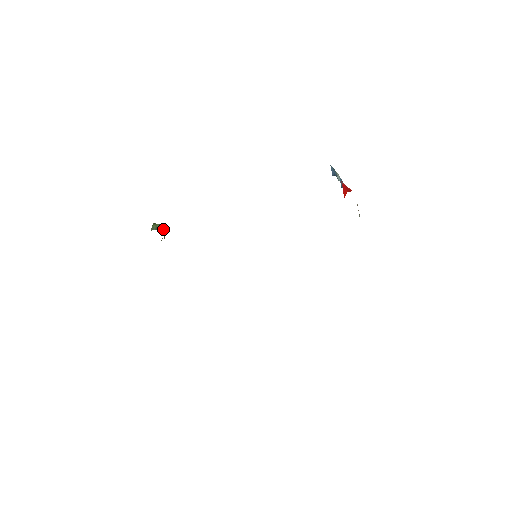
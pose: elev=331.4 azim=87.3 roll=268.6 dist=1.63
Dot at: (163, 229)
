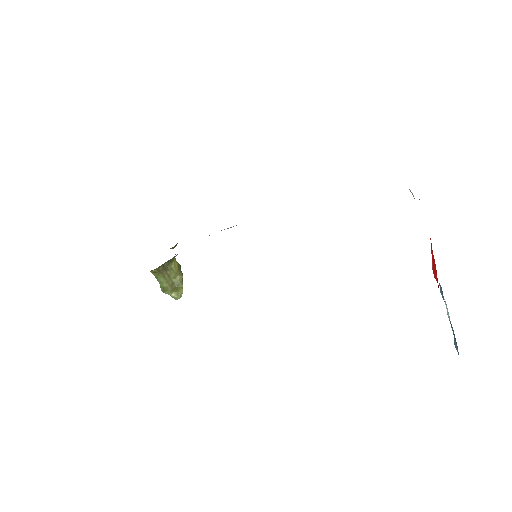
Dot at: occluded
